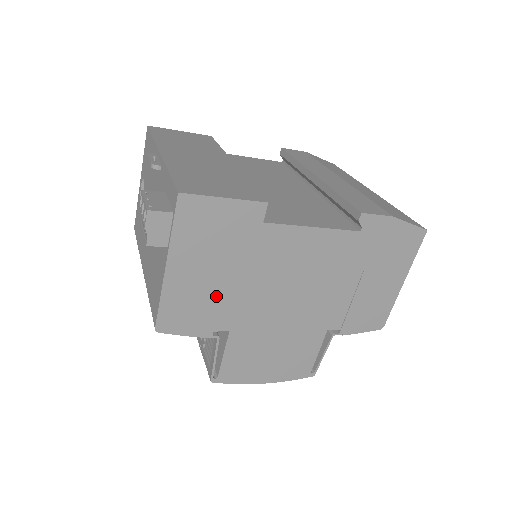
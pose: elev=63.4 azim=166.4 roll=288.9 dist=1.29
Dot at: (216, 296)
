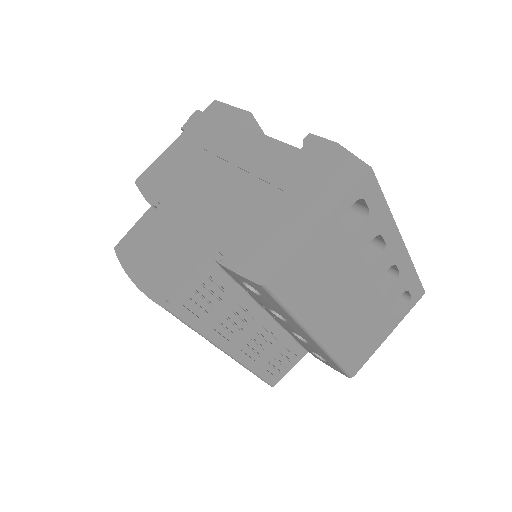
Dot at: (178, 169)
